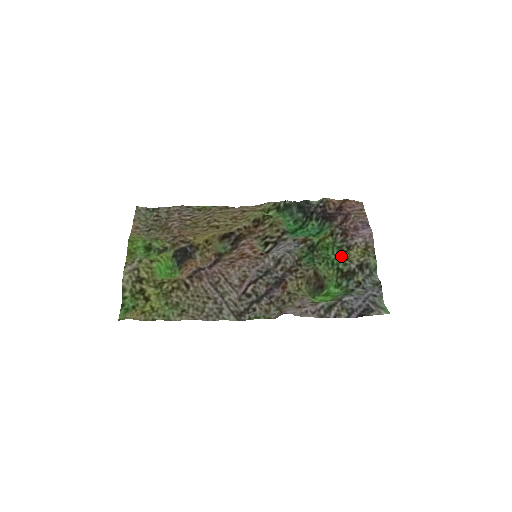
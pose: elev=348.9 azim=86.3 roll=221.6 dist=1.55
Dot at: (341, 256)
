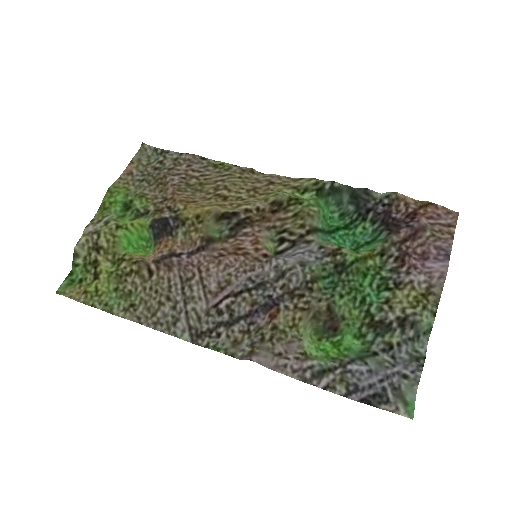
Dot at: (381, 293)
